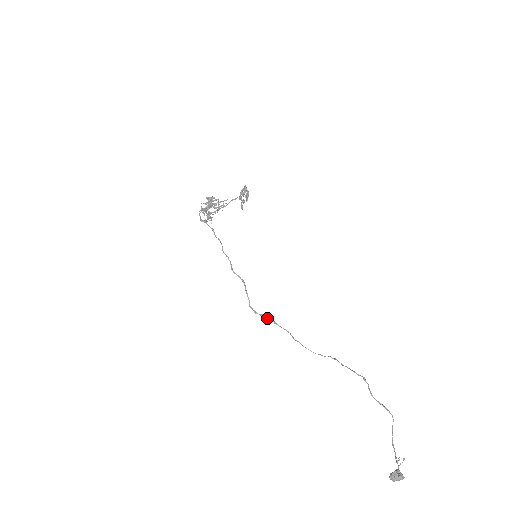
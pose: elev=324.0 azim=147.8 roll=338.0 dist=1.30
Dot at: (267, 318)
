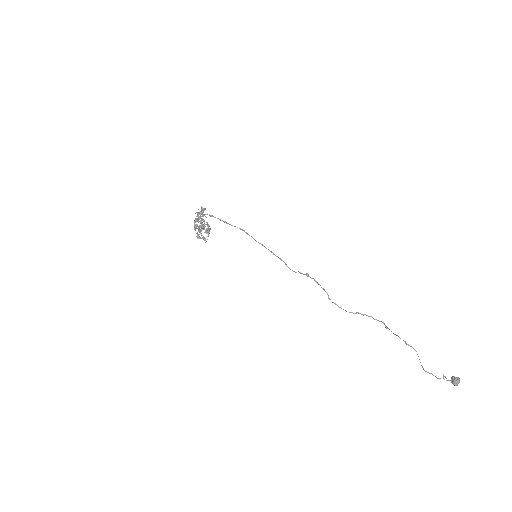
Dot at: occluded
